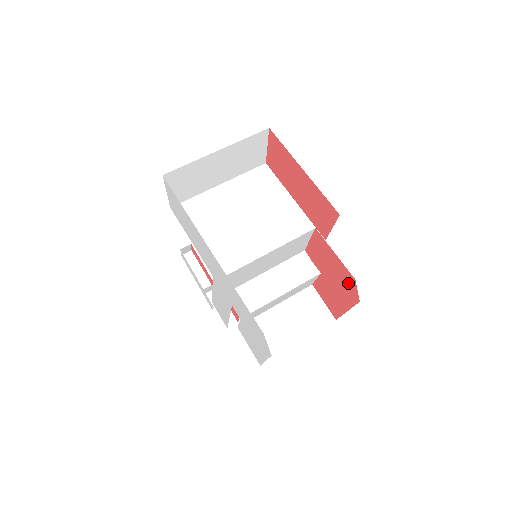
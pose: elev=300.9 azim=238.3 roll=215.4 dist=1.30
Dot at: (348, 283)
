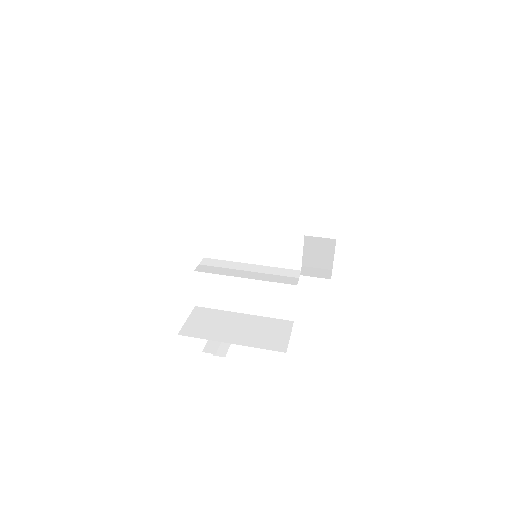
Dot at: occluded
